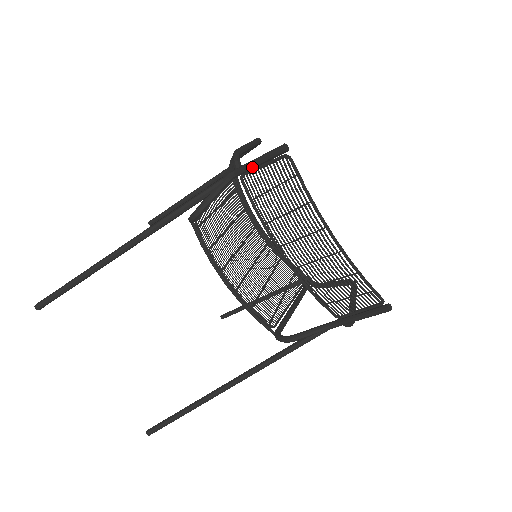
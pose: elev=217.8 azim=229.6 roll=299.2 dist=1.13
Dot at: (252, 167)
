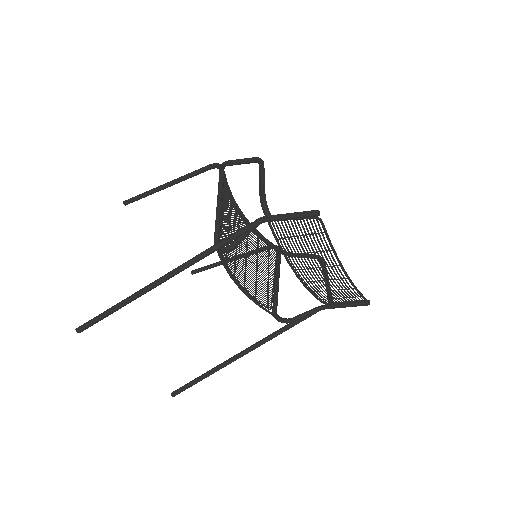
Dot at: (284, 220)
